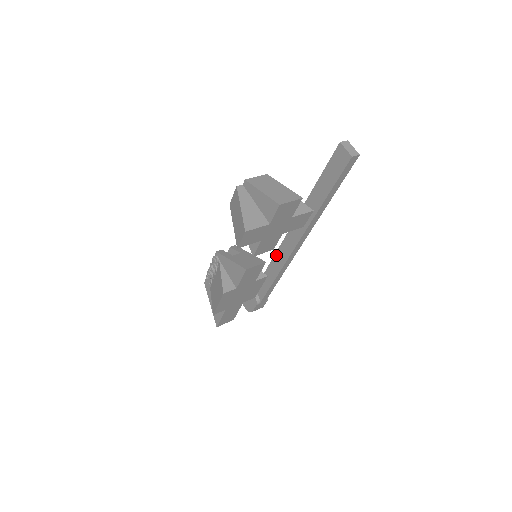
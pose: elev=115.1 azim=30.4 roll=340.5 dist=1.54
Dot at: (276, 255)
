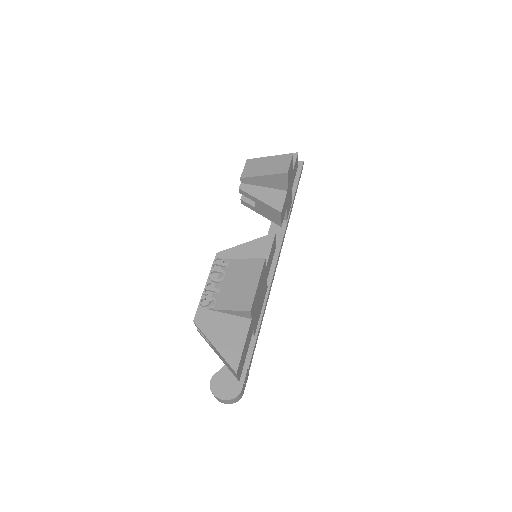
Dot at: occluded
